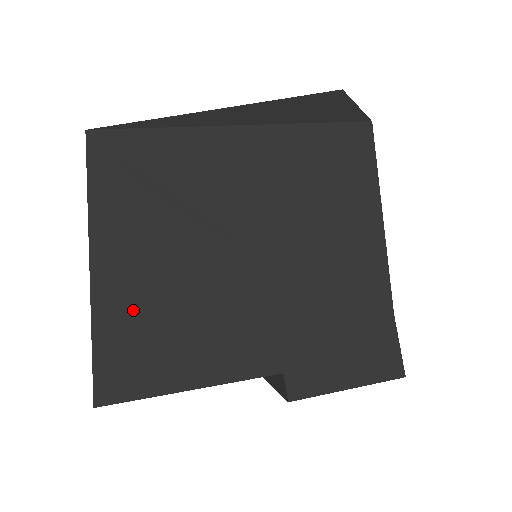
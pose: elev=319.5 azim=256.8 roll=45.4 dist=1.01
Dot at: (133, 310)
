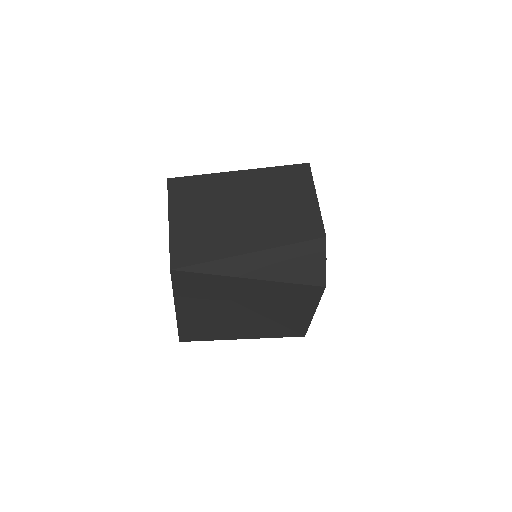
Dot at: (195, 323)
